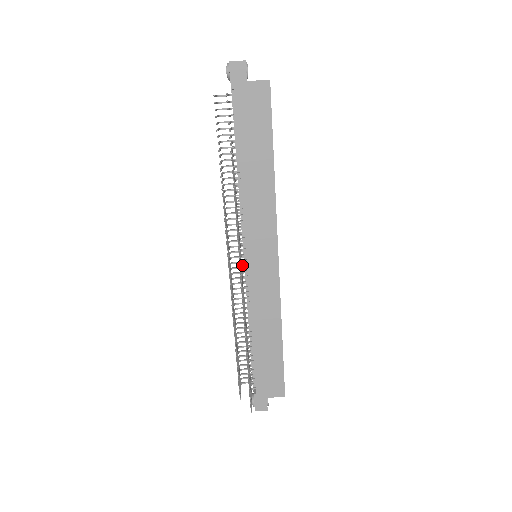
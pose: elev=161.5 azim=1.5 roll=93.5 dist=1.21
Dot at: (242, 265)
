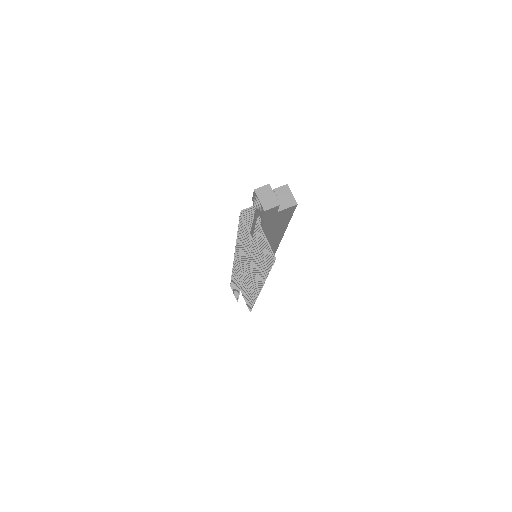
Dot at: occluded
